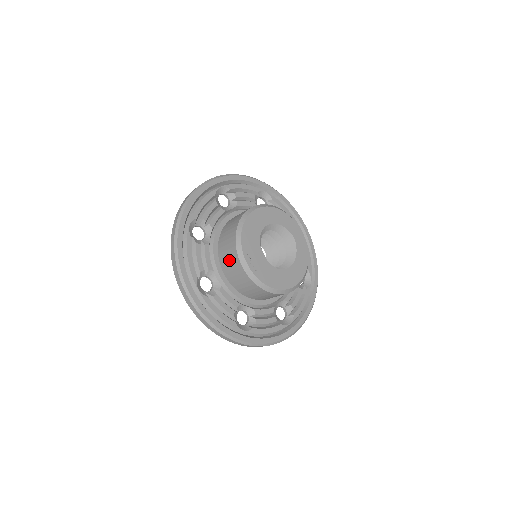
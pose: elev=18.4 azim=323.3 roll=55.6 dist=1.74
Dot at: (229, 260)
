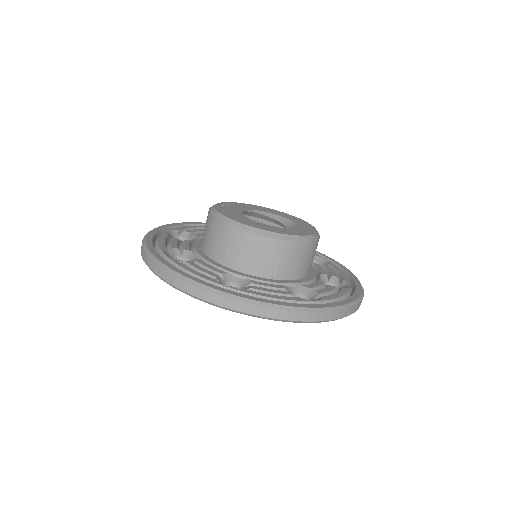
Dot at: occluded
